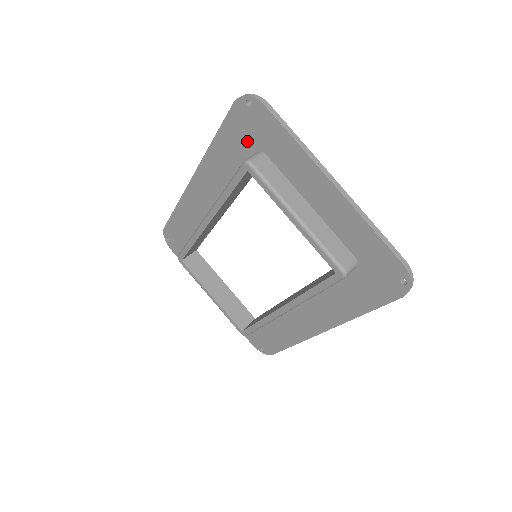
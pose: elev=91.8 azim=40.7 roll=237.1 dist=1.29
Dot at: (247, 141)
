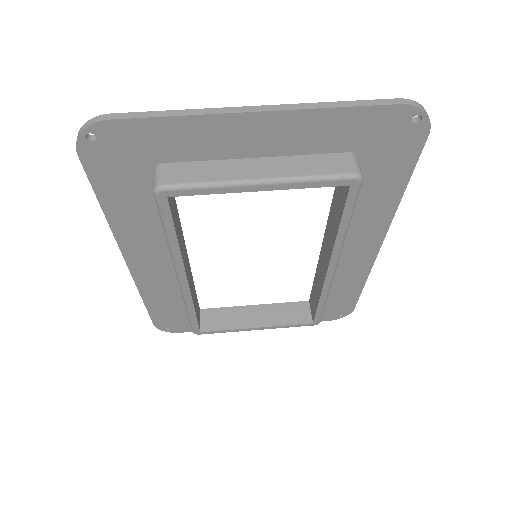
Dot at: (133, 173)
